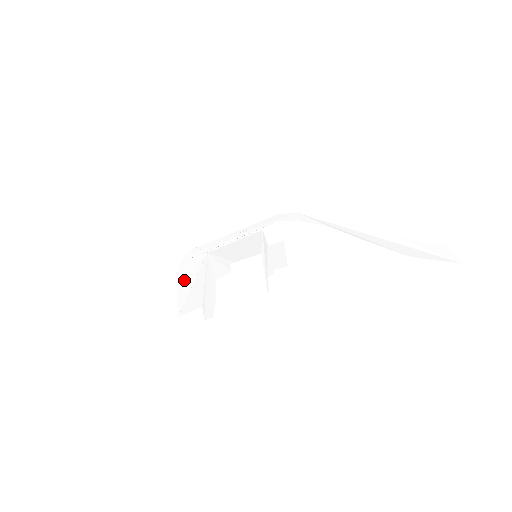
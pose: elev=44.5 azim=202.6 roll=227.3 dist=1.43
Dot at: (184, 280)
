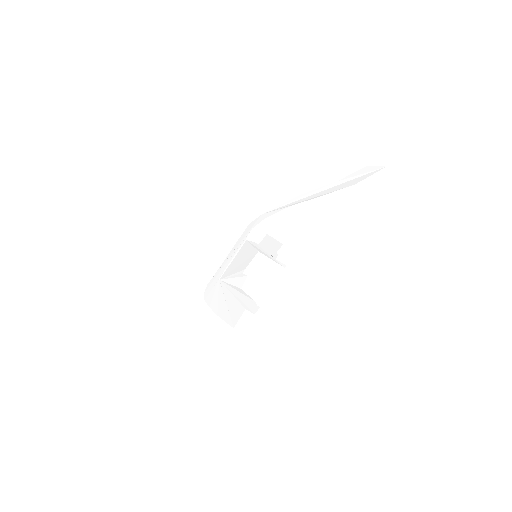
Dot at: (217, 306)
